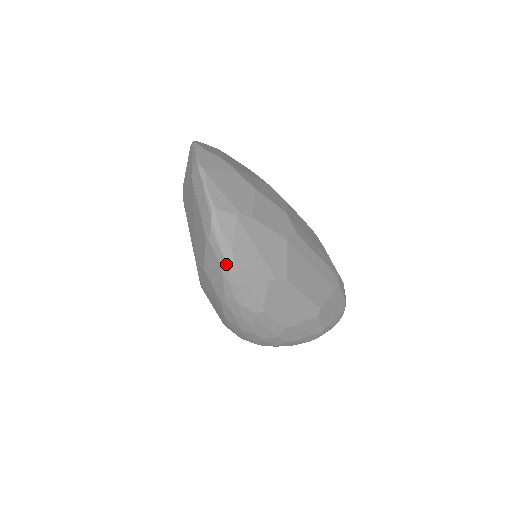
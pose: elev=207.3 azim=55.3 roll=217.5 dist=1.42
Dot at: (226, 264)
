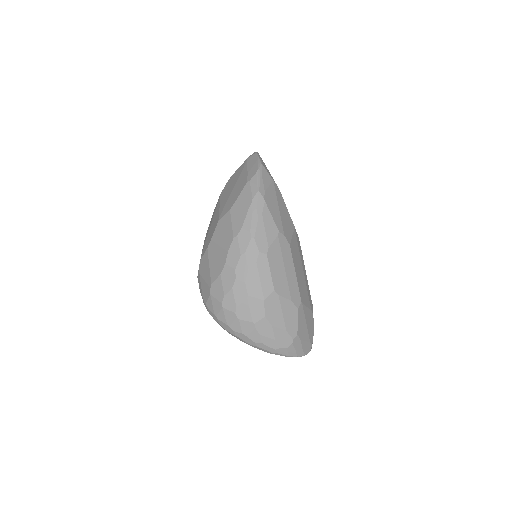
Dot at: (257, 197)
